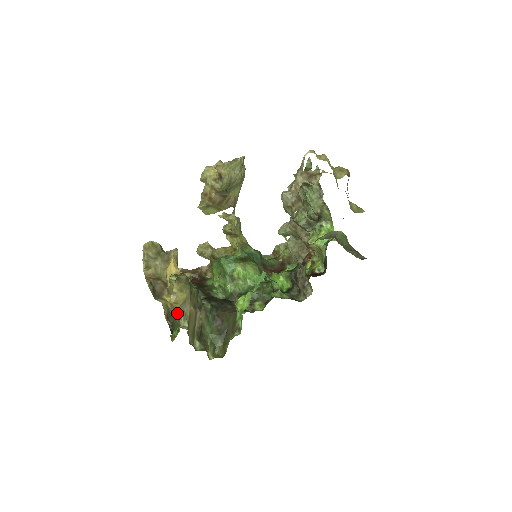
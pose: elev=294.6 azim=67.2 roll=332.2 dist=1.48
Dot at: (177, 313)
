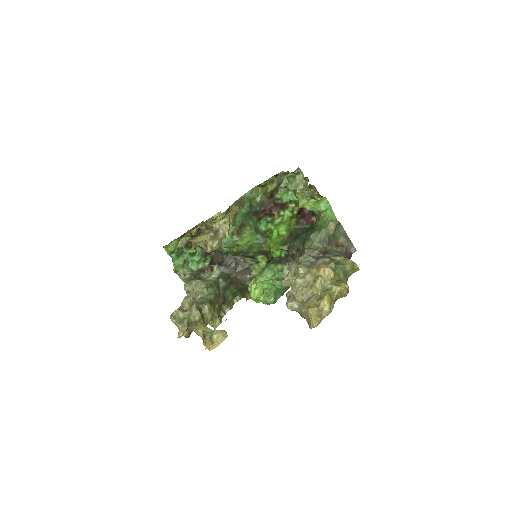
Dot at: occluded
